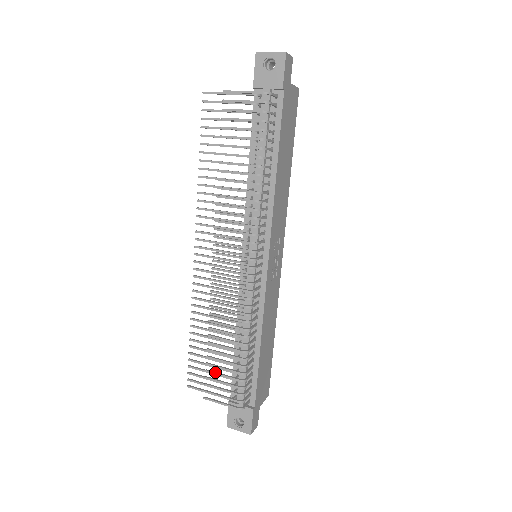
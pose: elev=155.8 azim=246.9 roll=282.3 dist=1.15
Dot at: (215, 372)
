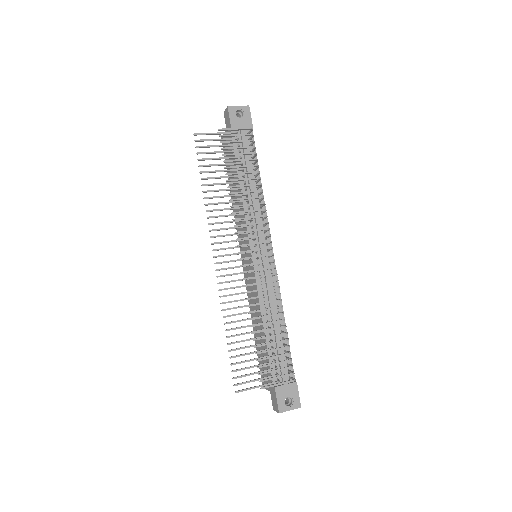
Dot at: occluded
